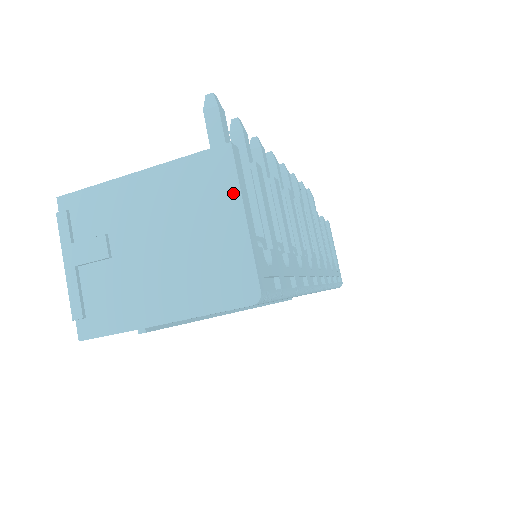
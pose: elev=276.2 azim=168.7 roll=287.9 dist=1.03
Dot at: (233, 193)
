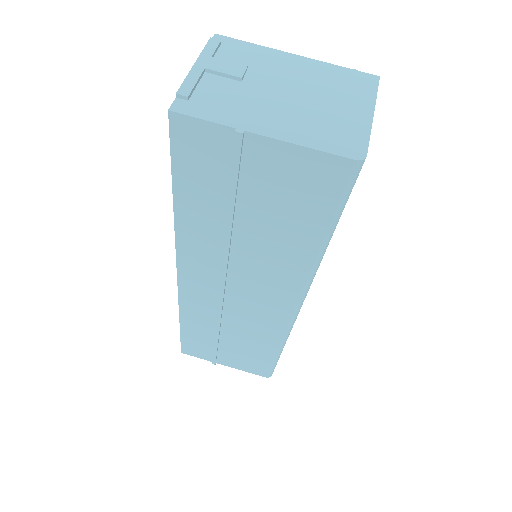
Dot at: (369, 98)
